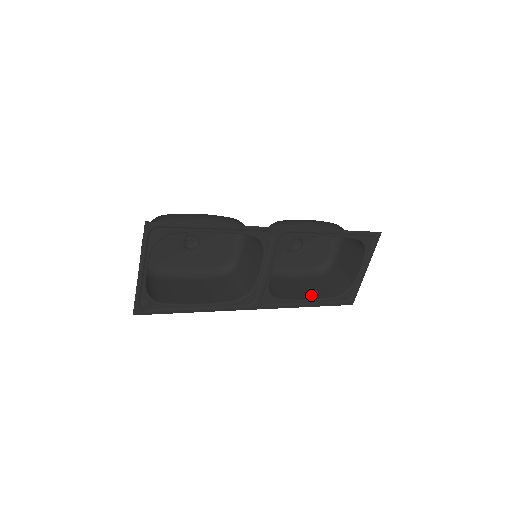
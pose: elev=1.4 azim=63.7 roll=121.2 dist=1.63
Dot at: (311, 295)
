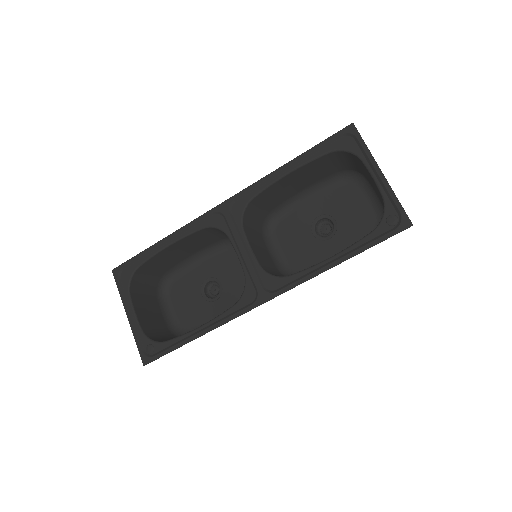
Dot at: occluded
